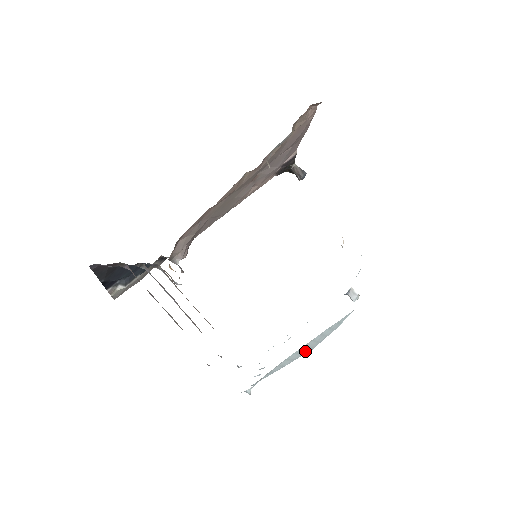
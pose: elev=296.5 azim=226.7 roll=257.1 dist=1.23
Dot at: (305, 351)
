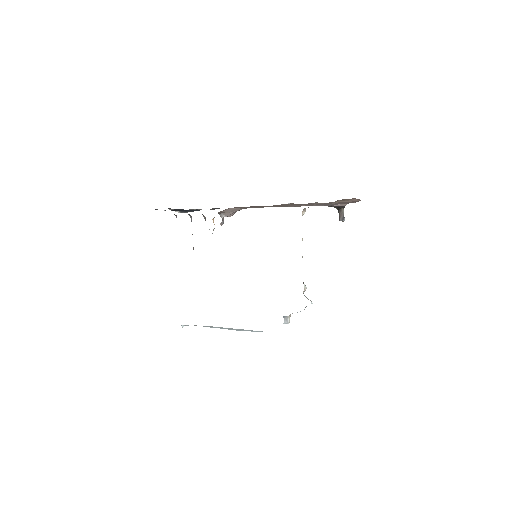
Dot at: (229, 329)
